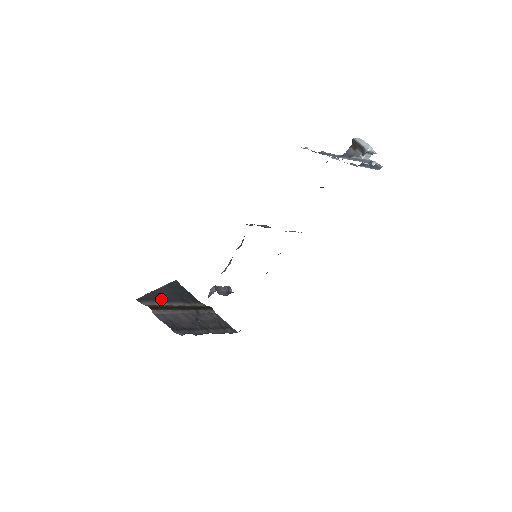
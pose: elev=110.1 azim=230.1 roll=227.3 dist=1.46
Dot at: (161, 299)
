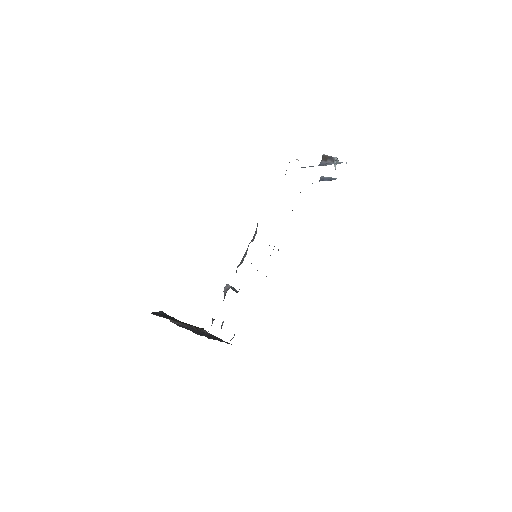
Dot at: (165, 317)
